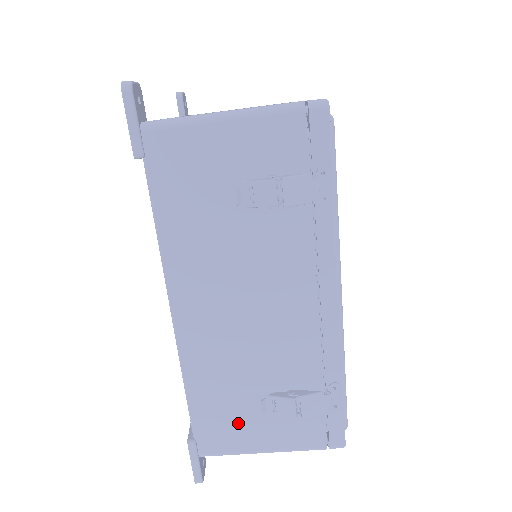
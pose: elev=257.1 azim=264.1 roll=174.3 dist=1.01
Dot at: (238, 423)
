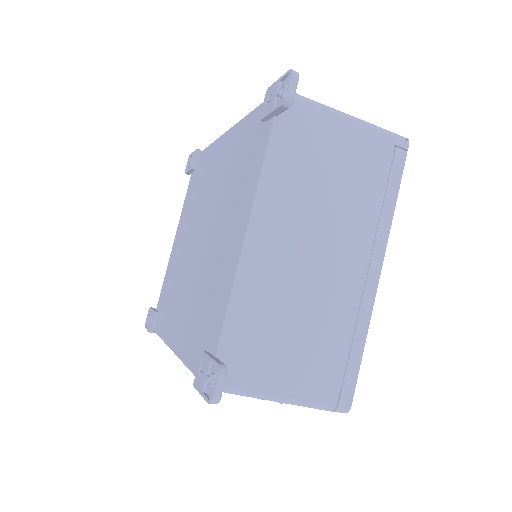
Dot at: occluded
